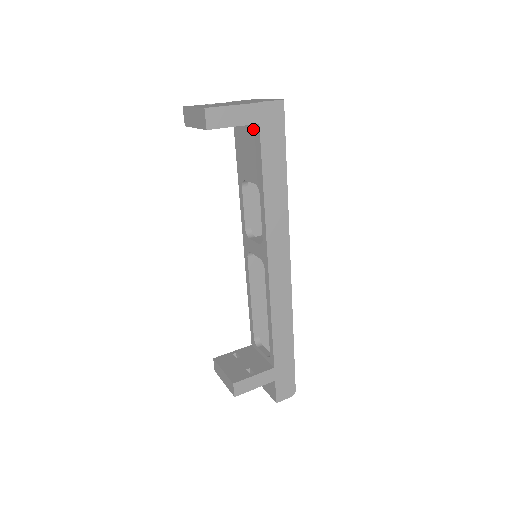
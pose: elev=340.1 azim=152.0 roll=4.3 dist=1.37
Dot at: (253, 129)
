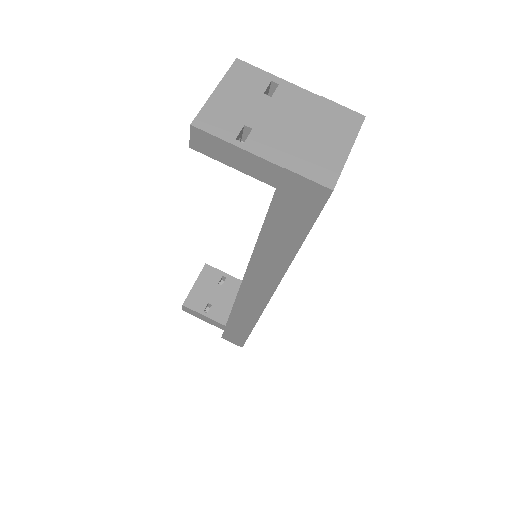
Dot at: occluded
